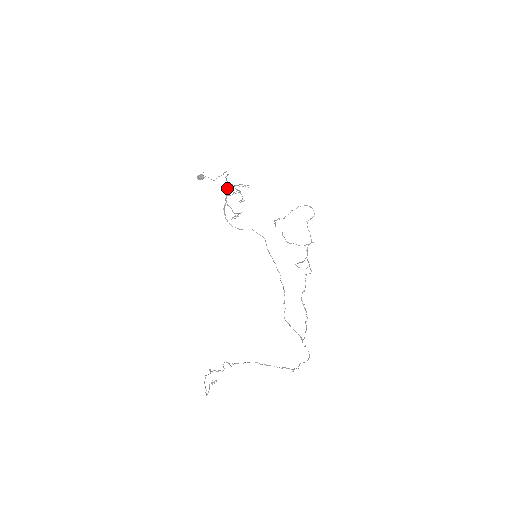
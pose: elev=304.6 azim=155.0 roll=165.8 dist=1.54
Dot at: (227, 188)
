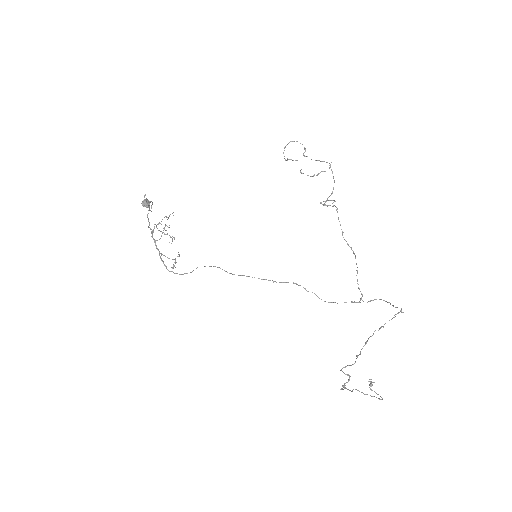
Dot at: (151, 233)
